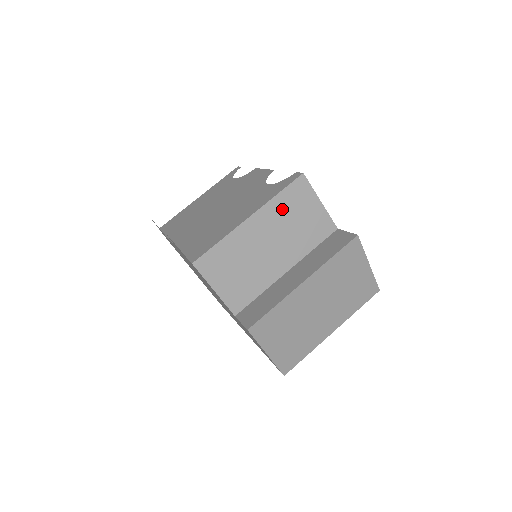
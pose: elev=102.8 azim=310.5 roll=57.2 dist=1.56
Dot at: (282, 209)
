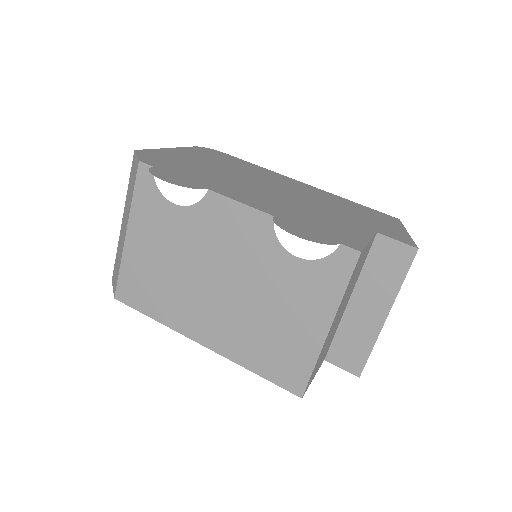
Dot at: (347, 290)
